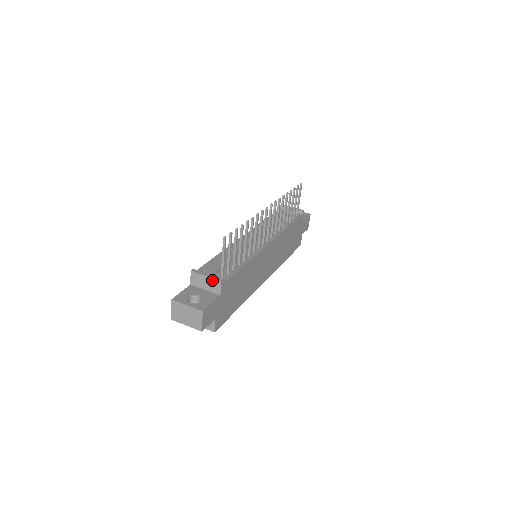
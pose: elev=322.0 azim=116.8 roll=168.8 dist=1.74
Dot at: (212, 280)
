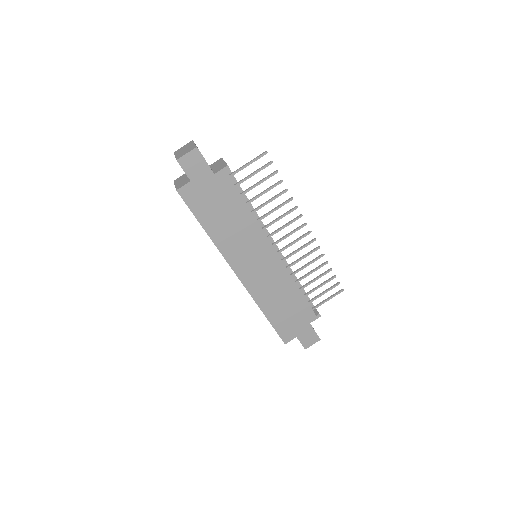
Dot at: (224, 164)
